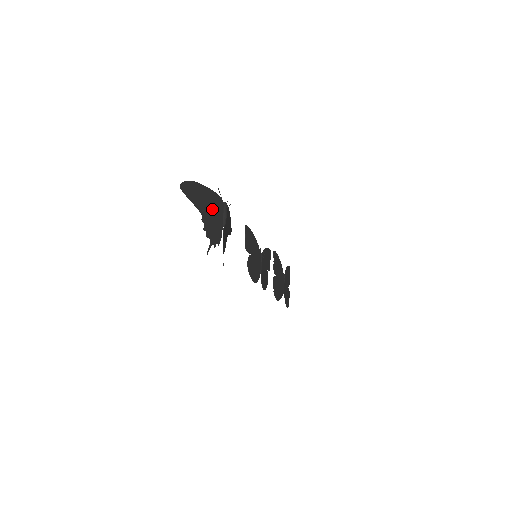
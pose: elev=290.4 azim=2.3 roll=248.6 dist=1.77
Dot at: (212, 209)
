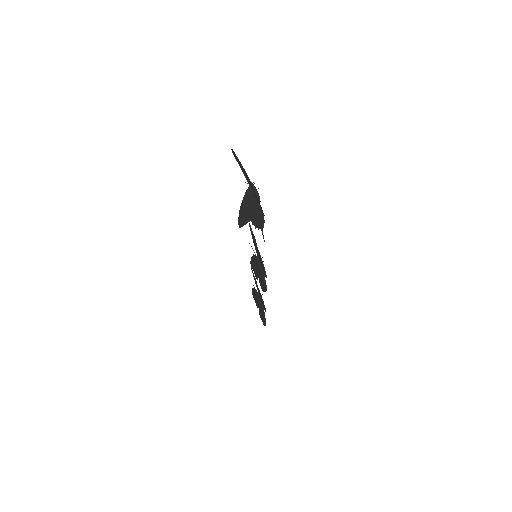
Dot at: (250, 183)
